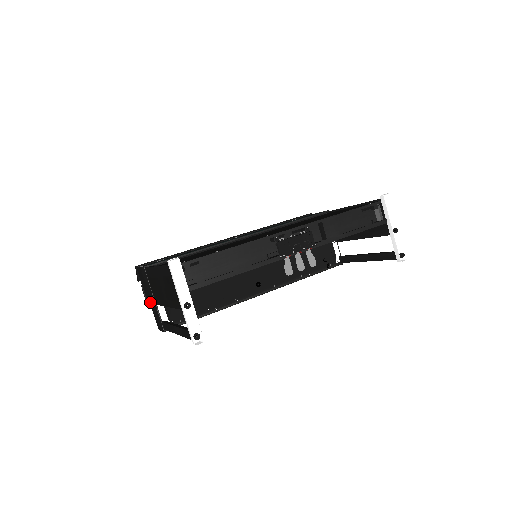
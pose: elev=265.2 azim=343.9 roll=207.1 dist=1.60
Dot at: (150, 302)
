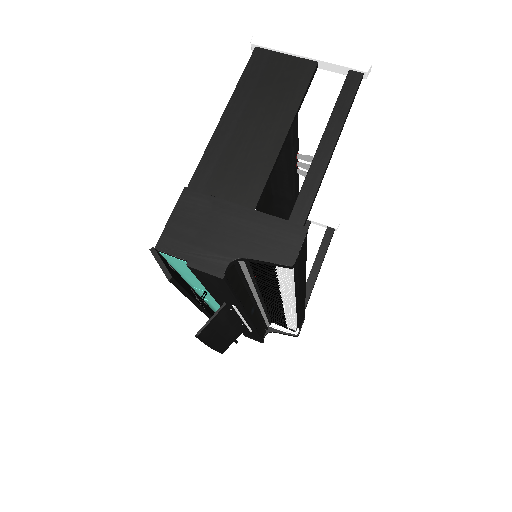
Dot at: (234, 245)
